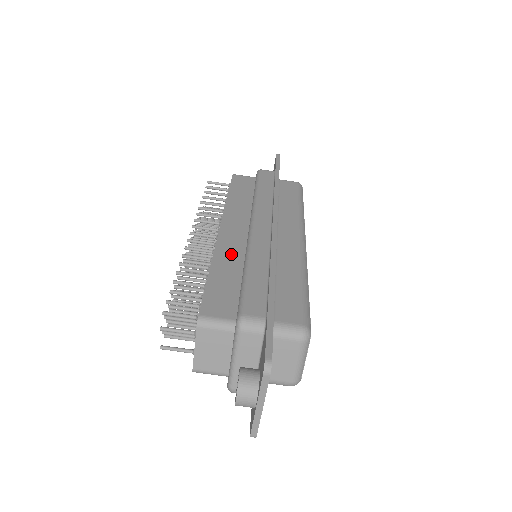
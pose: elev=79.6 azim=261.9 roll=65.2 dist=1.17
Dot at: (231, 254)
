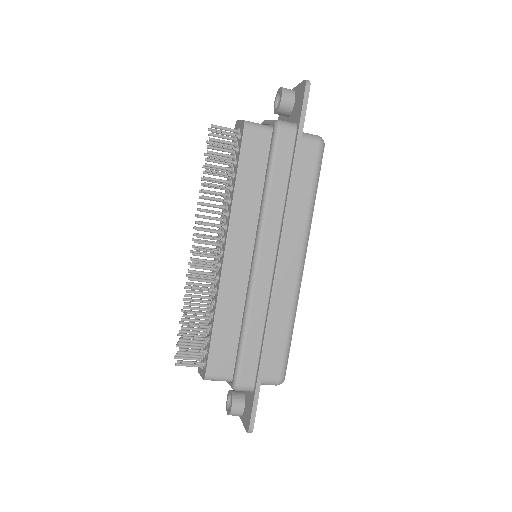
Dot at: (233, 296)
